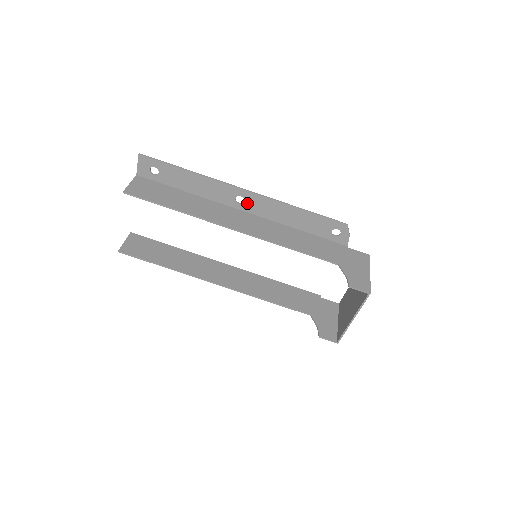
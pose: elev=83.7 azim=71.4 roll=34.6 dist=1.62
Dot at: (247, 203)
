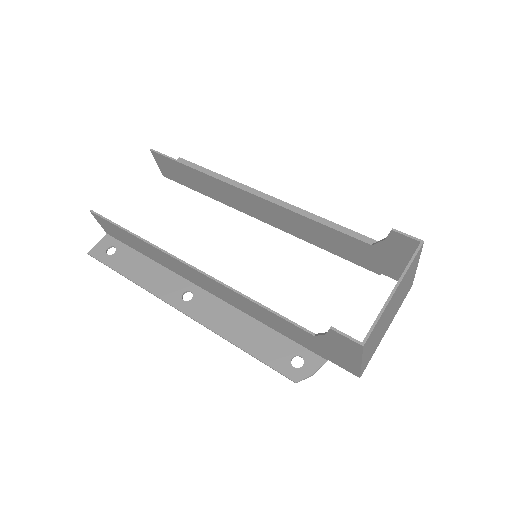
Dot at: occluded
